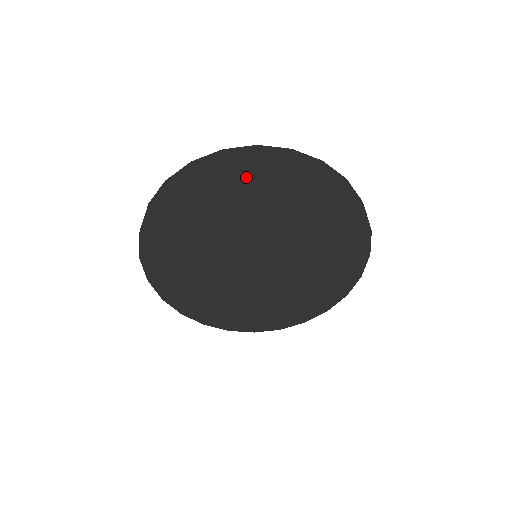
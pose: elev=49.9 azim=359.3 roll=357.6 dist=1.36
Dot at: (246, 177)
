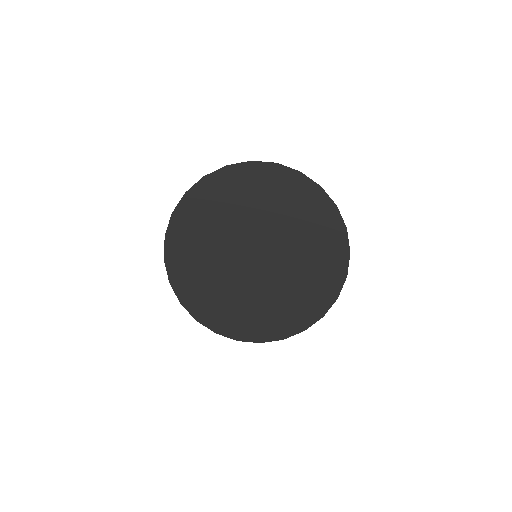
Dot at: (244, 182)
